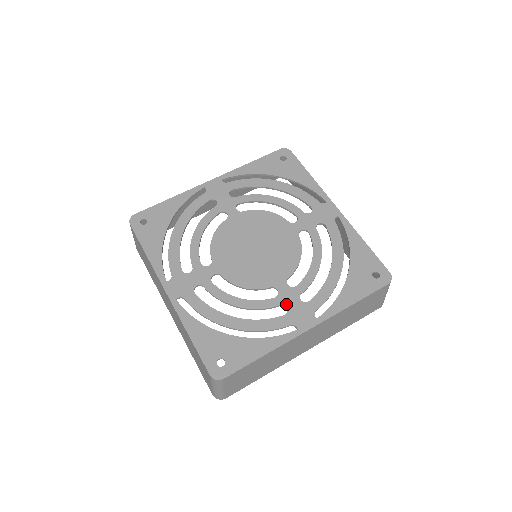
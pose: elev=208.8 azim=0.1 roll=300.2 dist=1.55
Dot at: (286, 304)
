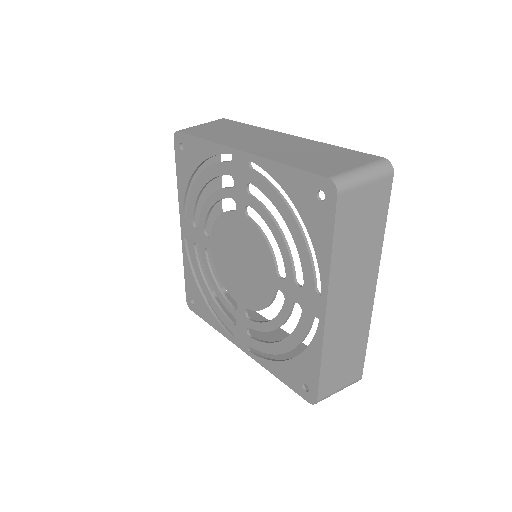
Dot at: (237, 321)
